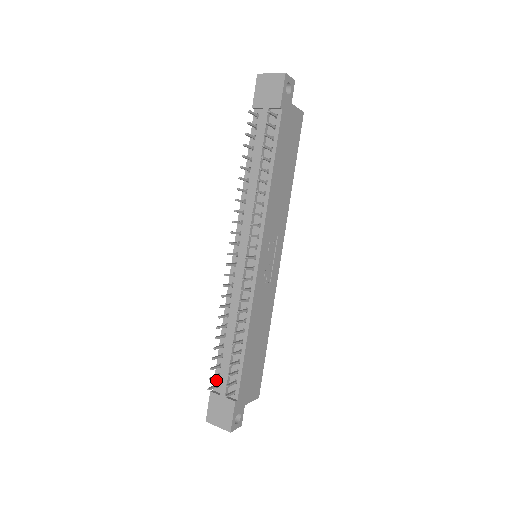
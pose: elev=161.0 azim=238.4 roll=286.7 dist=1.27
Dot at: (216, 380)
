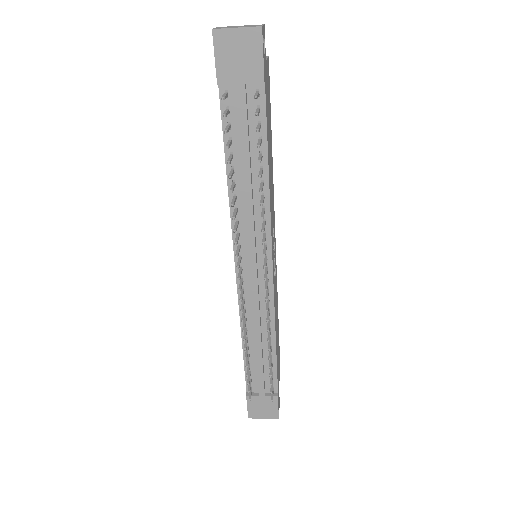
Dot at: occluded
